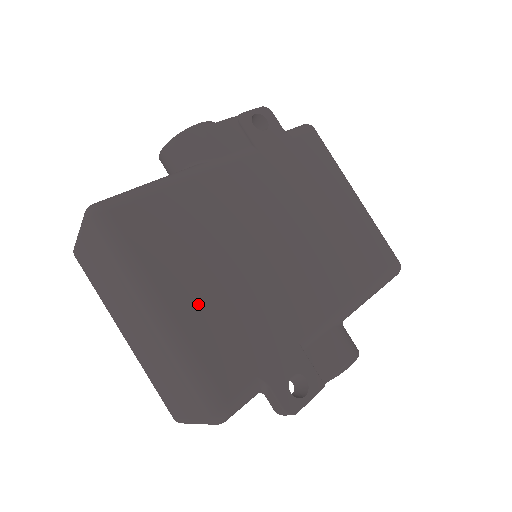
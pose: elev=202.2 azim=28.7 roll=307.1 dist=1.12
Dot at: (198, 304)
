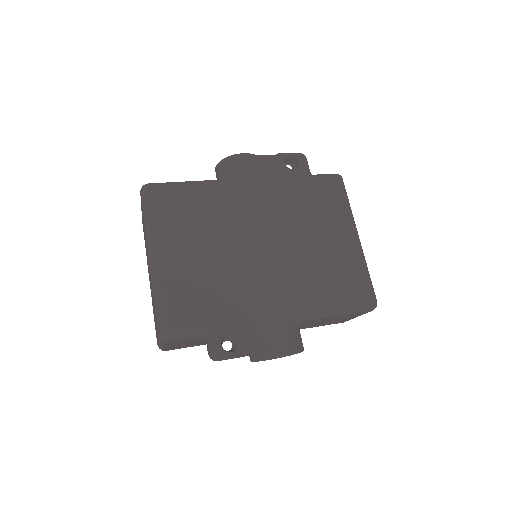
Dot at: (182, 261)
